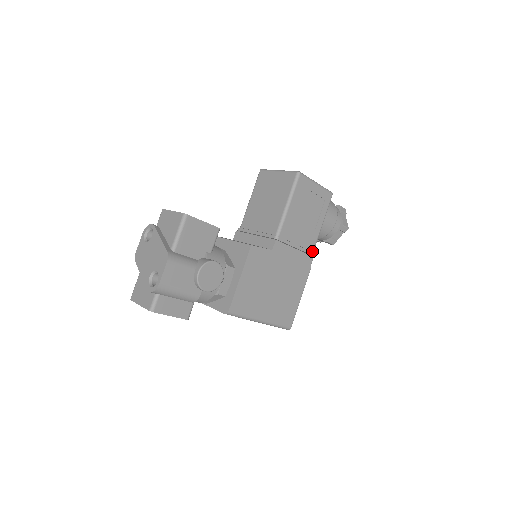
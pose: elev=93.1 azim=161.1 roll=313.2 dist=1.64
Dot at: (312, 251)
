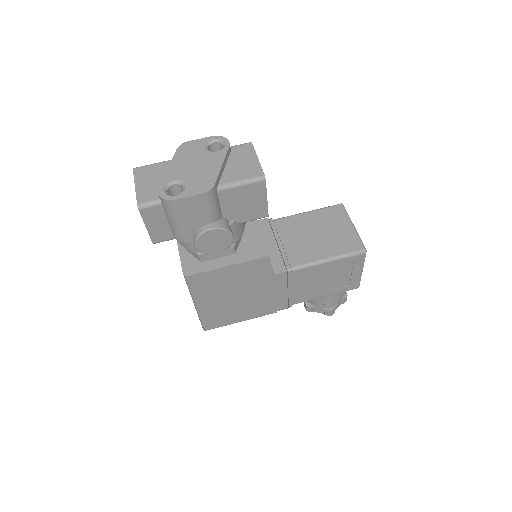
Dot at: (293, 304)
